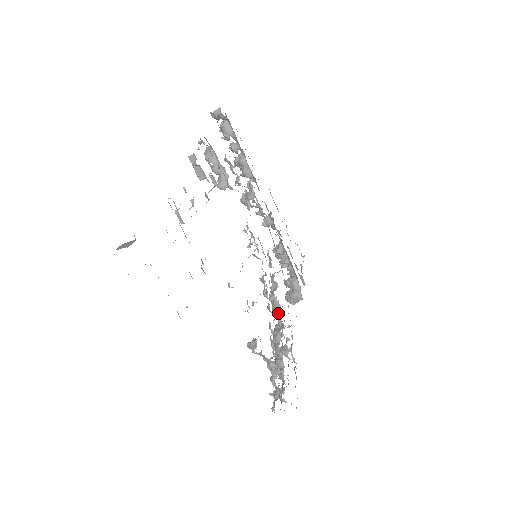
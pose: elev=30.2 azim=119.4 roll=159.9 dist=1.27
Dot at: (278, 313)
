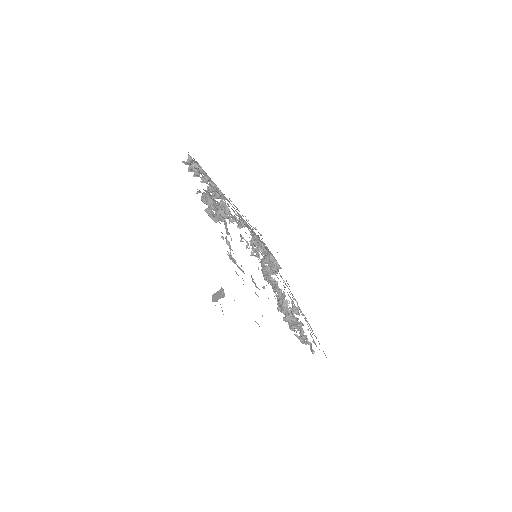
Dot at: (278, 287)
